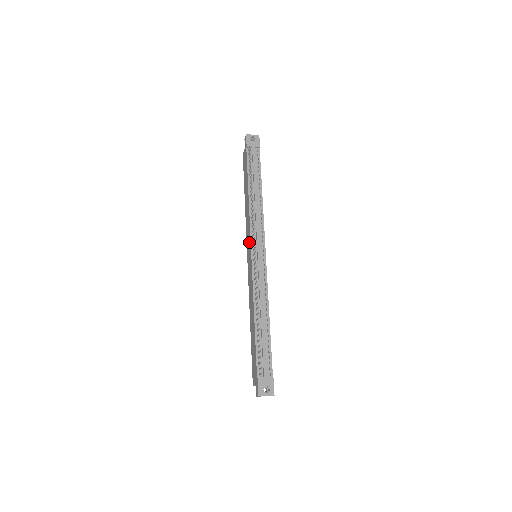
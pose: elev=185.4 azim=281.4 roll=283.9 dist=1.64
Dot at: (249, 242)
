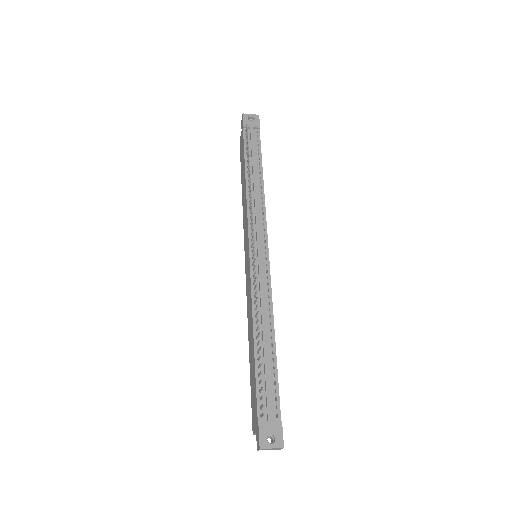
Dot at: (246, 238)
